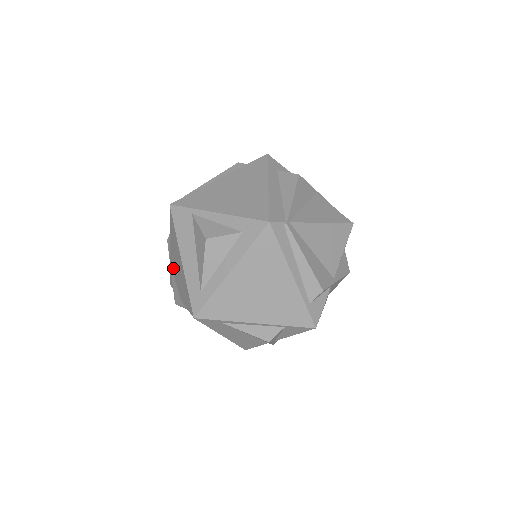
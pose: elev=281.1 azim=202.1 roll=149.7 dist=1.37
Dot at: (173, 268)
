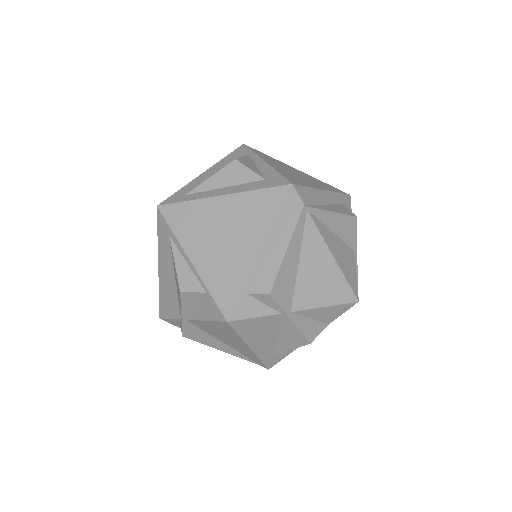
Dot at: occluded
